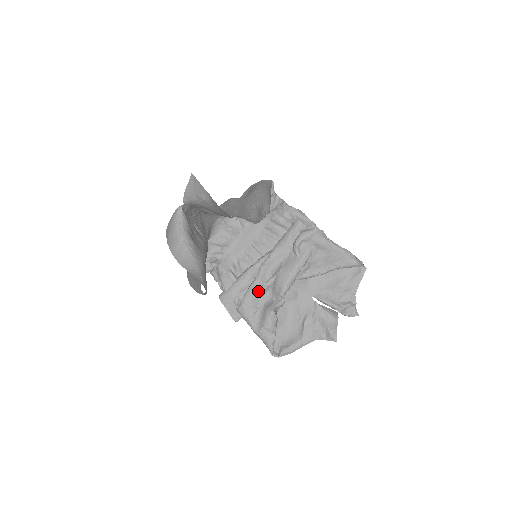
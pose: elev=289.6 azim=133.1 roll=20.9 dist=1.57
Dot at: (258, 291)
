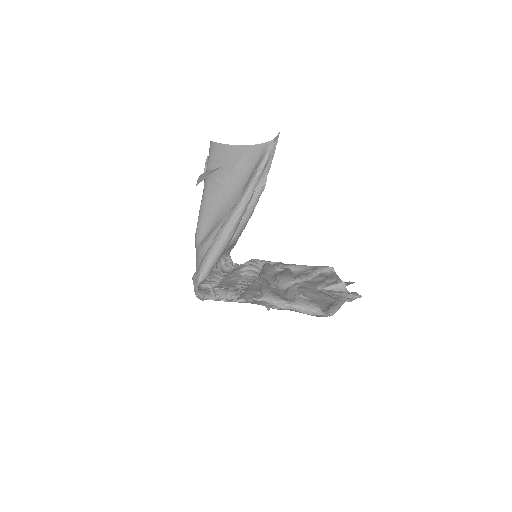
Dot at: (271, 285)
